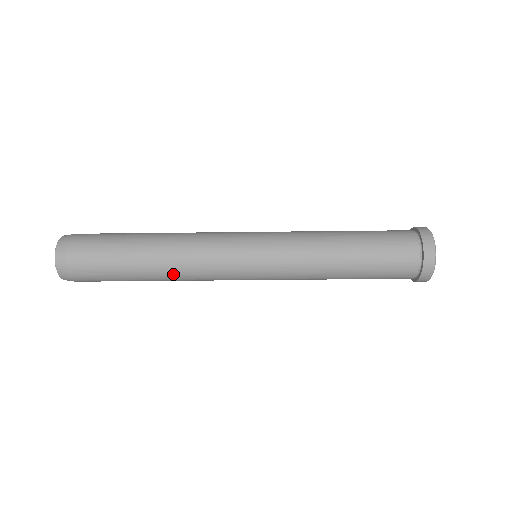
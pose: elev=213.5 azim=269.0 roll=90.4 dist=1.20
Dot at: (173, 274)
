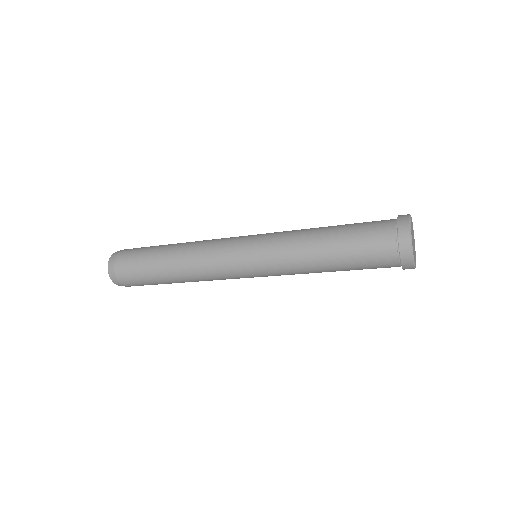
Dot at: (194, 281)
